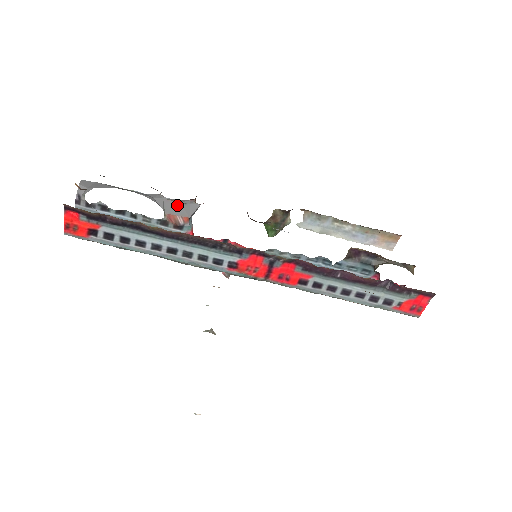
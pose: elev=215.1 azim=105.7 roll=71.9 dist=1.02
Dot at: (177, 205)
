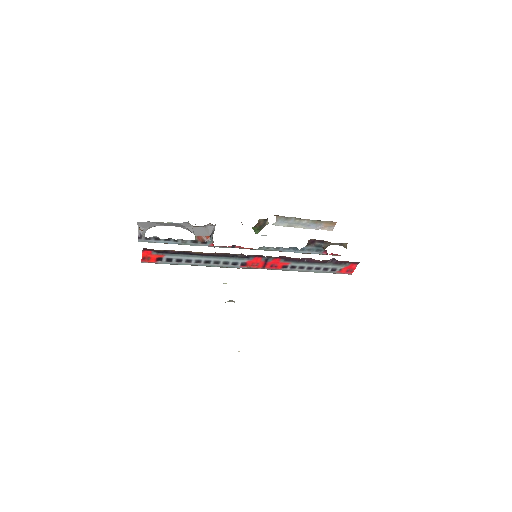
Dot at: (201, 229)
